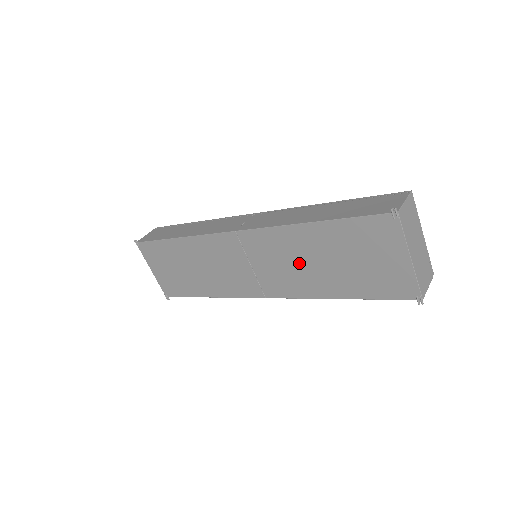
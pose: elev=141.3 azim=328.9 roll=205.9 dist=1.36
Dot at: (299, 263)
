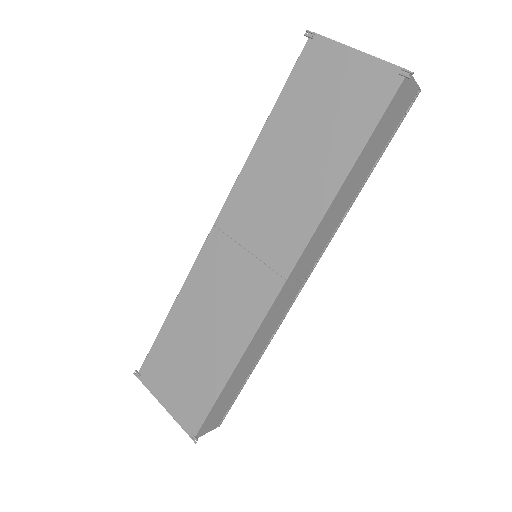
Dot at: (283, 185)
